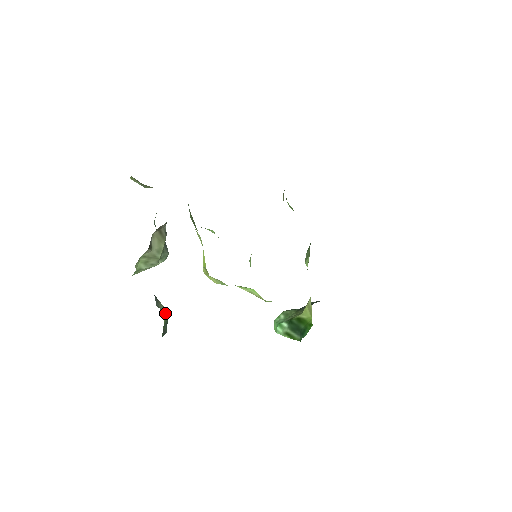
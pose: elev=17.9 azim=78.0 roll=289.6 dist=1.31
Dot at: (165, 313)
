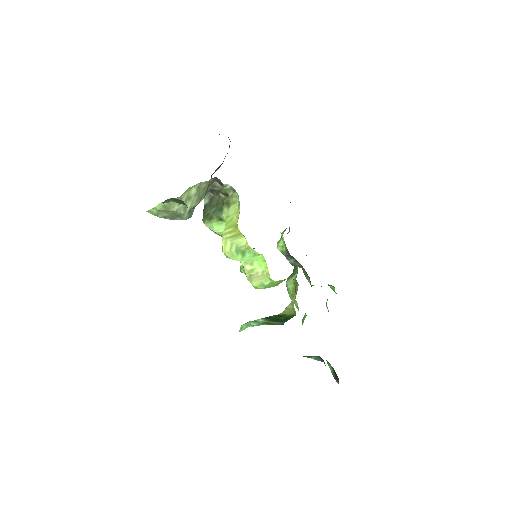
Dot at: occluded
